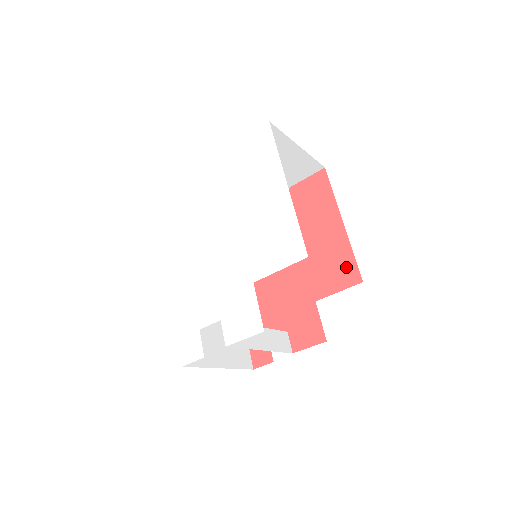
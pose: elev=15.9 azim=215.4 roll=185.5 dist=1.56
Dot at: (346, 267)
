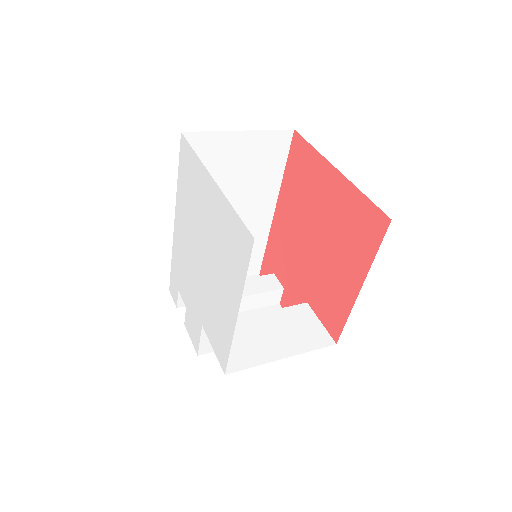
Dot at: (336, 319)
